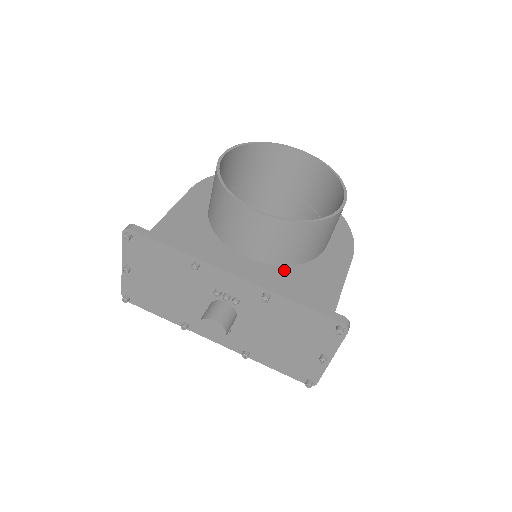
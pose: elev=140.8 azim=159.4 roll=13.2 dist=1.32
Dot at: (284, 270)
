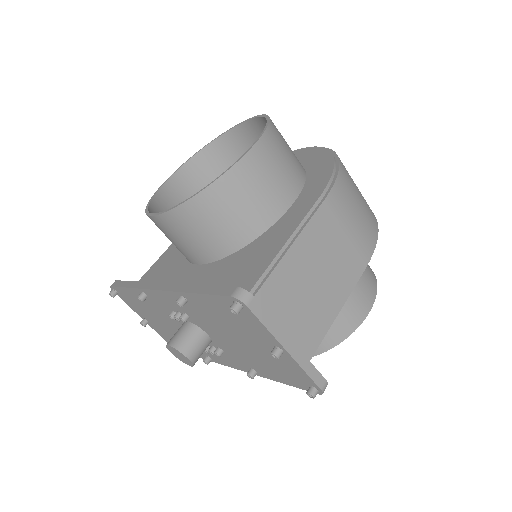
Dot at: (227, 260)
